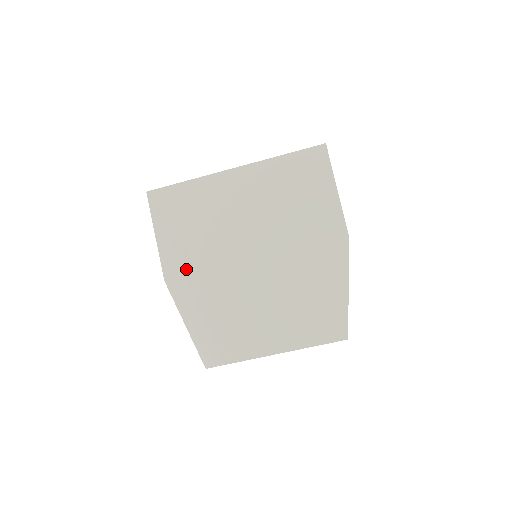
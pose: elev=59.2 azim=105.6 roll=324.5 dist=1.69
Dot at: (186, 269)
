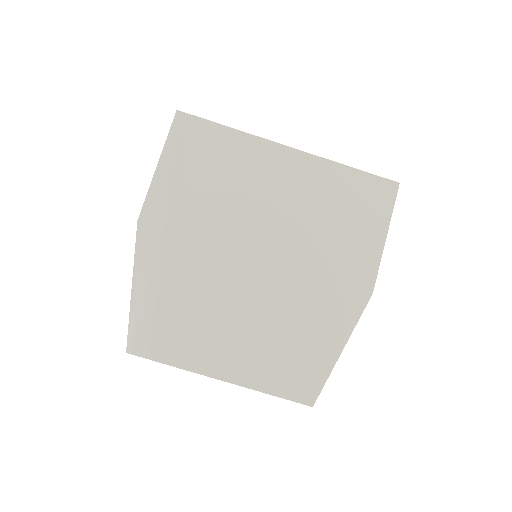
Dot at: (172, 223)
